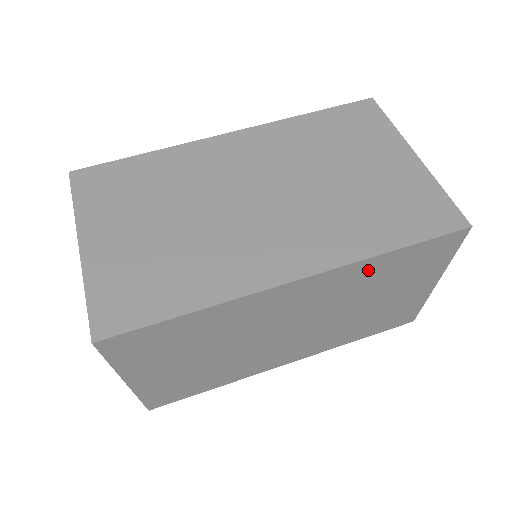
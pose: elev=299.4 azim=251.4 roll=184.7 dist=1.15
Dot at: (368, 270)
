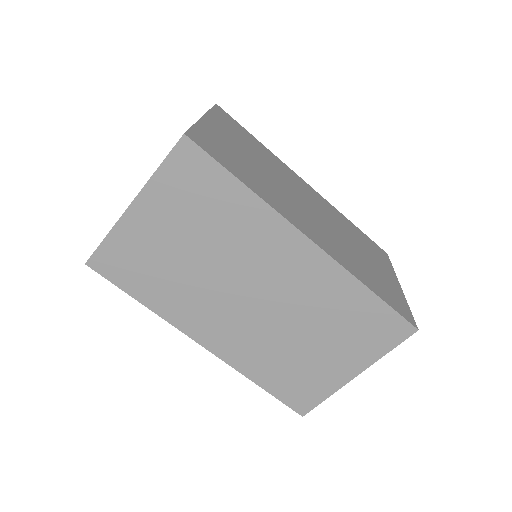
Dot at: occluded
